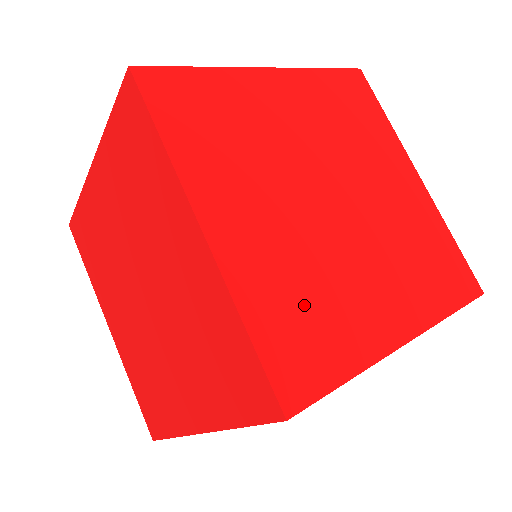
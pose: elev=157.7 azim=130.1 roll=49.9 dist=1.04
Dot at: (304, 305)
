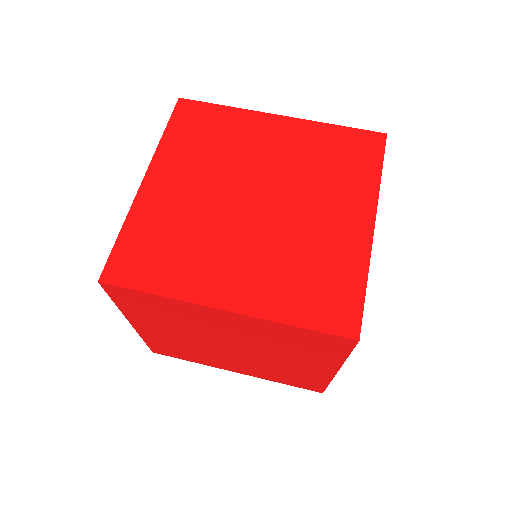
Dot at: (166, 242)
